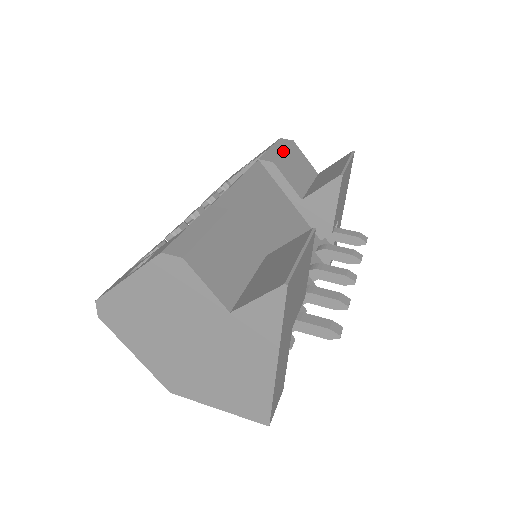
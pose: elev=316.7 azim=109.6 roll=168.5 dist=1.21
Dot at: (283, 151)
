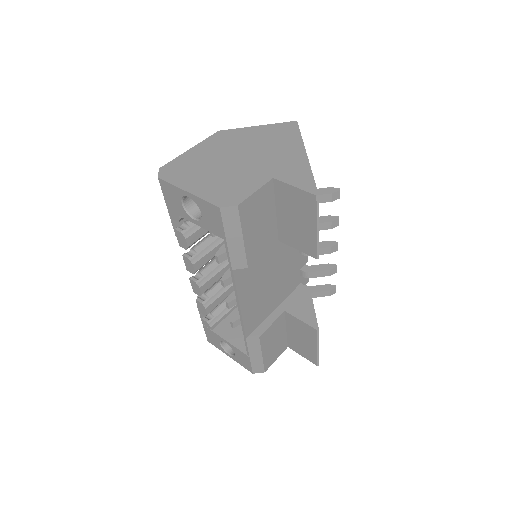
Dot at: (243, 241)
